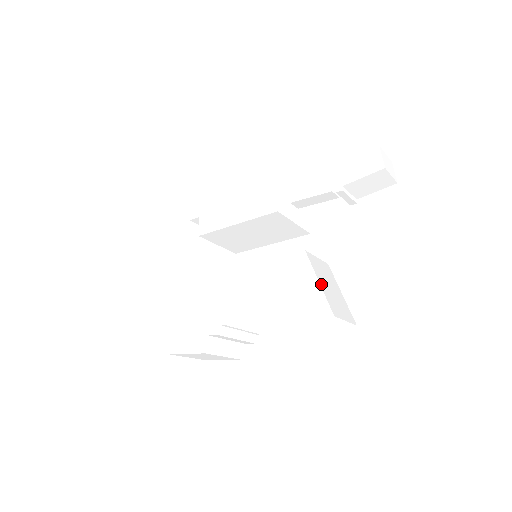
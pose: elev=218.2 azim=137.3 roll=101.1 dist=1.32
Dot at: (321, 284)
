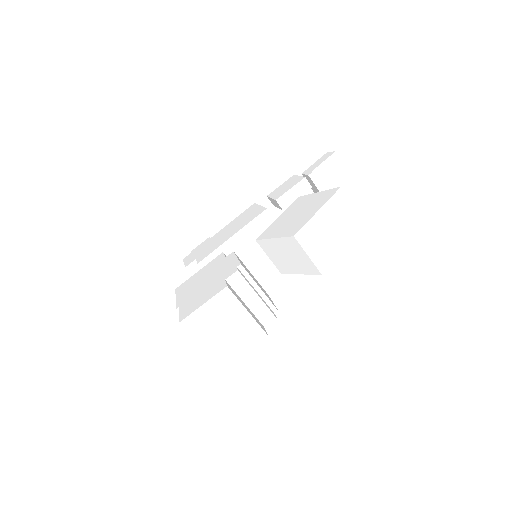
Dot at: occluded
